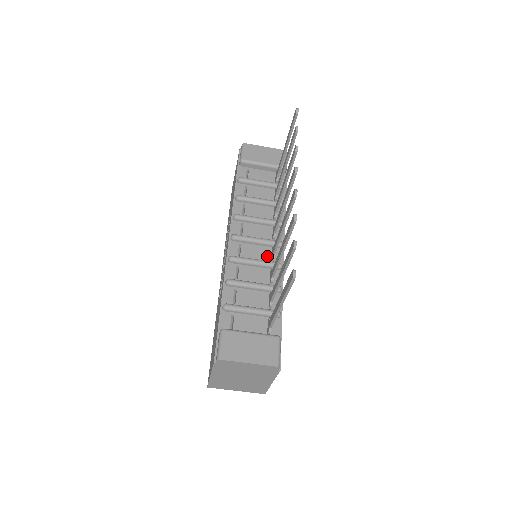
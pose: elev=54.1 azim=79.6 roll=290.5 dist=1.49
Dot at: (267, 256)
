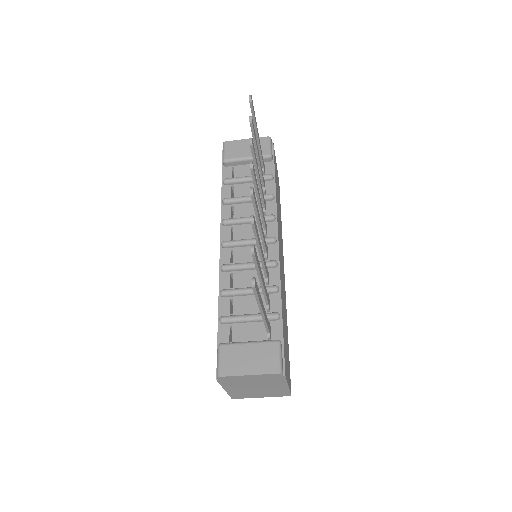
Dot at: occluded
